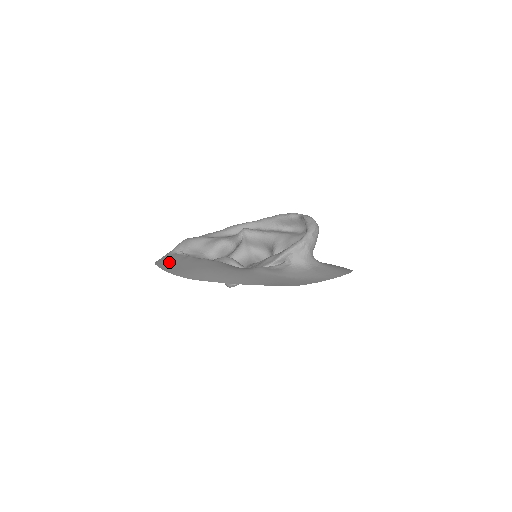
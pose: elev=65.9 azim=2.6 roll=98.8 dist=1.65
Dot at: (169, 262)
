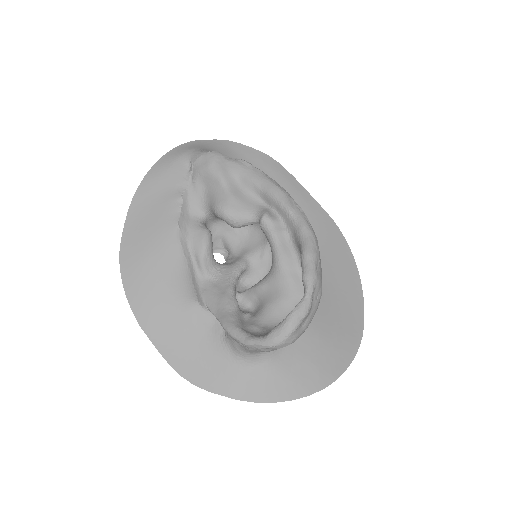
Dot at: (157, 183)
